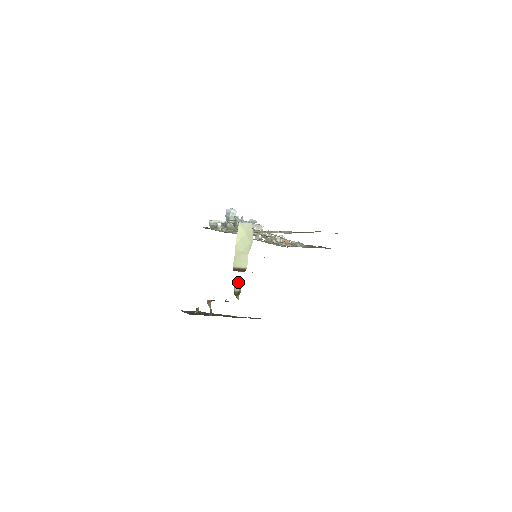
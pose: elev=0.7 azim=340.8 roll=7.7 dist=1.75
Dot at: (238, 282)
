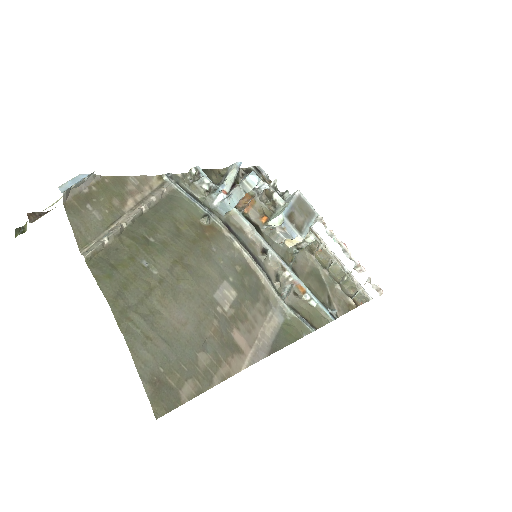
Dot at: occluded
